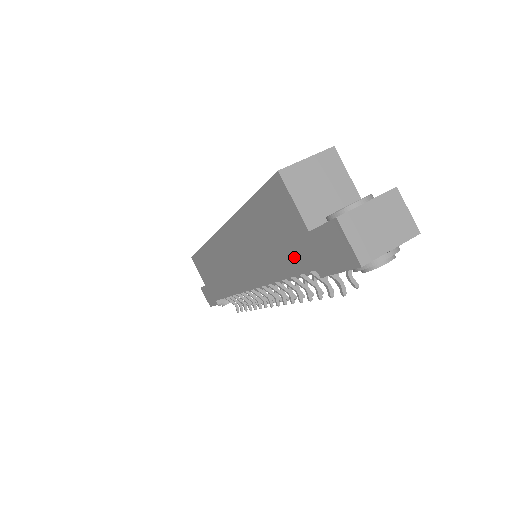
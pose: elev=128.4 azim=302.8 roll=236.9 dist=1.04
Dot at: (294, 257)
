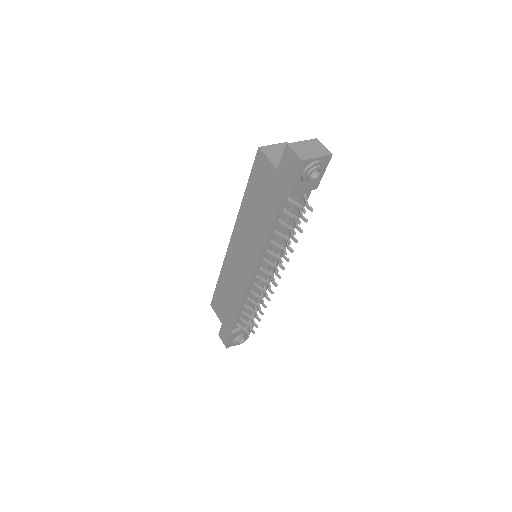
Dot at: (274, 199)
